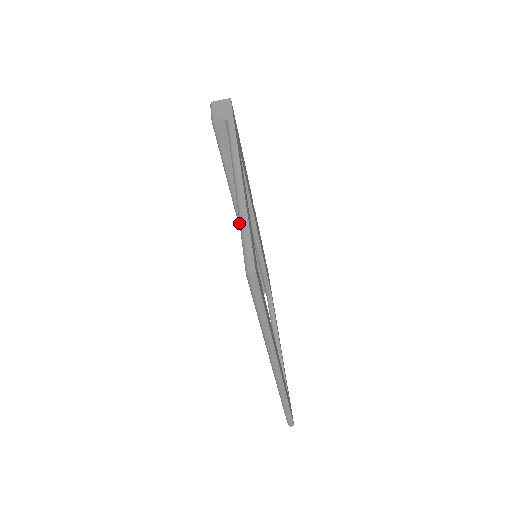
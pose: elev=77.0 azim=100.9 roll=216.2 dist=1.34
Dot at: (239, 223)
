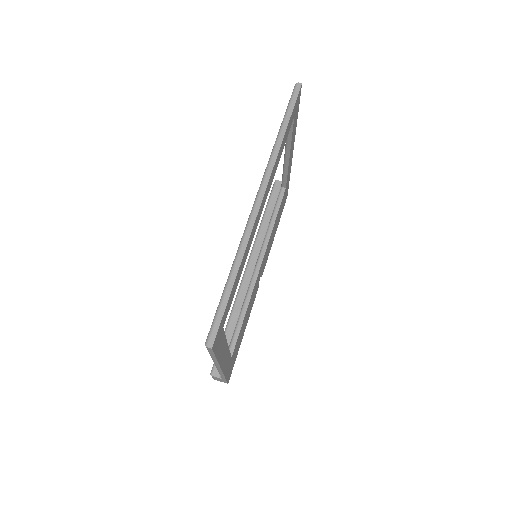
Dot at: (247, 267)
